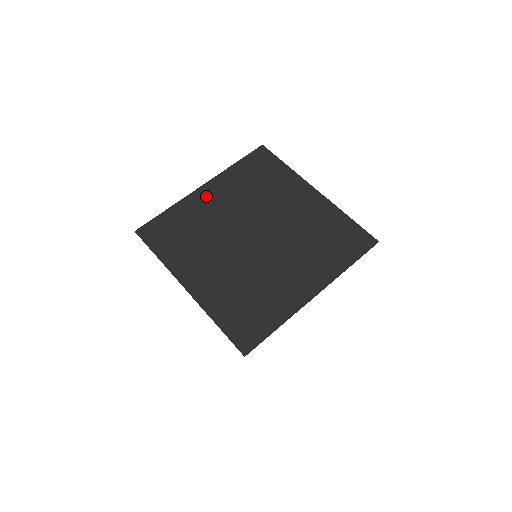
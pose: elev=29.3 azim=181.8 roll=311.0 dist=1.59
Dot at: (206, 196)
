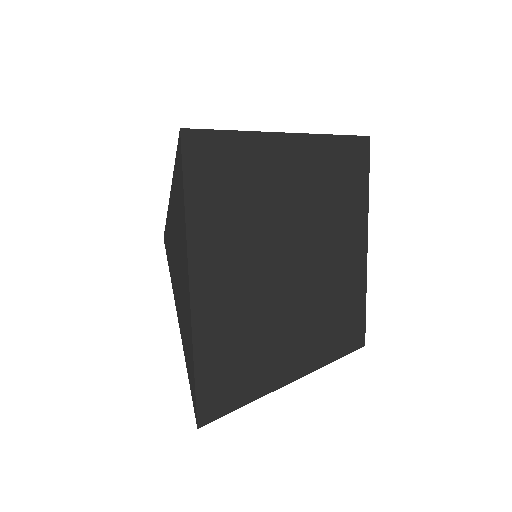
Dot at: (211, 293)
